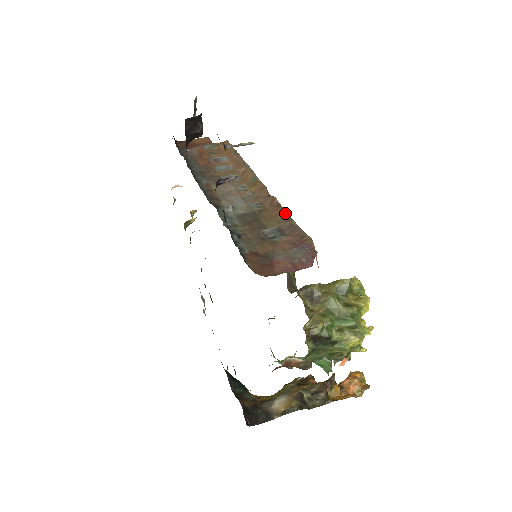
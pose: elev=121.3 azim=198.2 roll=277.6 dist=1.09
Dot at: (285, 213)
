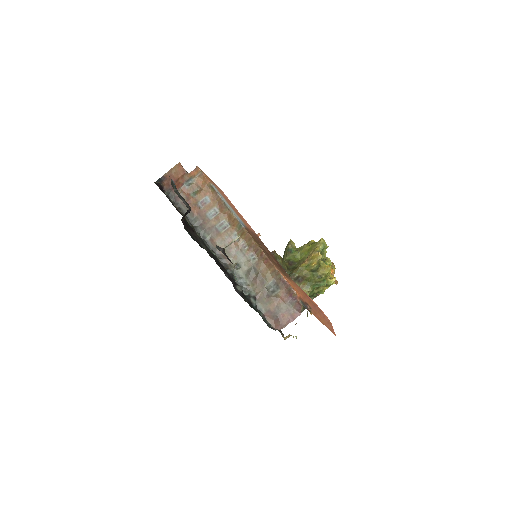
Dot at: (273, 267)
